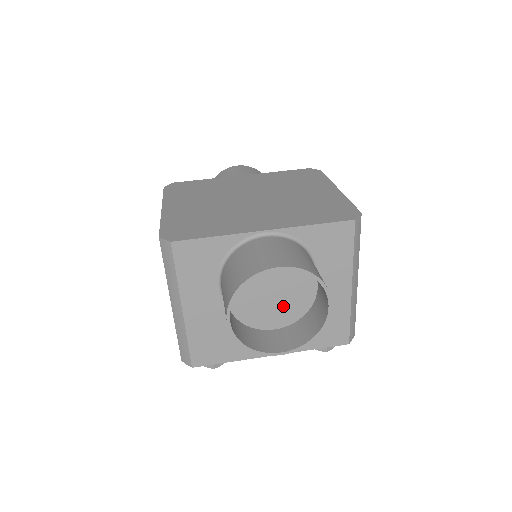
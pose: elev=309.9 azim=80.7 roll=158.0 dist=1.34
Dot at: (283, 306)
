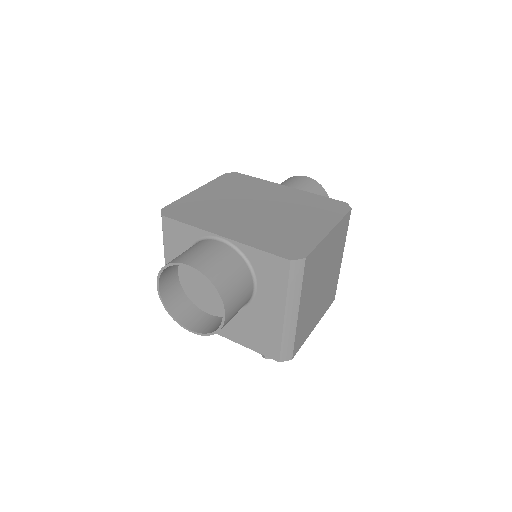
Dot at: (215, 299)
